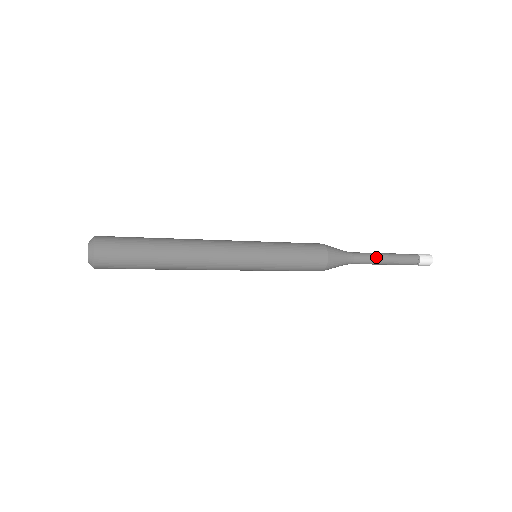
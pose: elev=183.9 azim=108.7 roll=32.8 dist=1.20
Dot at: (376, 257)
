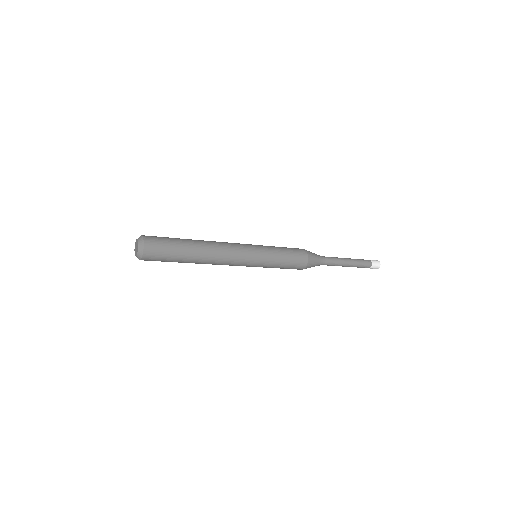
Dot at: (340, 259)
